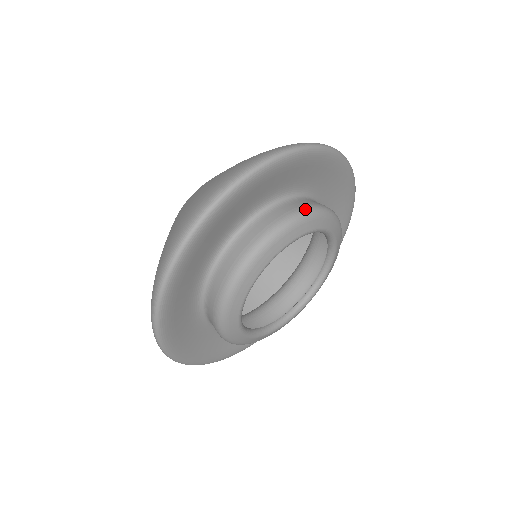
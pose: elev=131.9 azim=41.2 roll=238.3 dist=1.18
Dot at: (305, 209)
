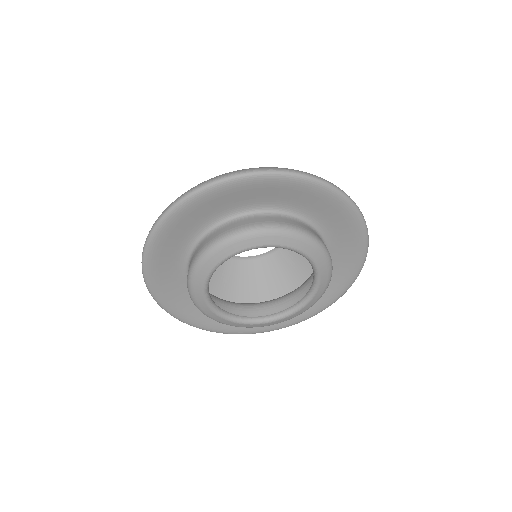
Dot at: (295, 228)
